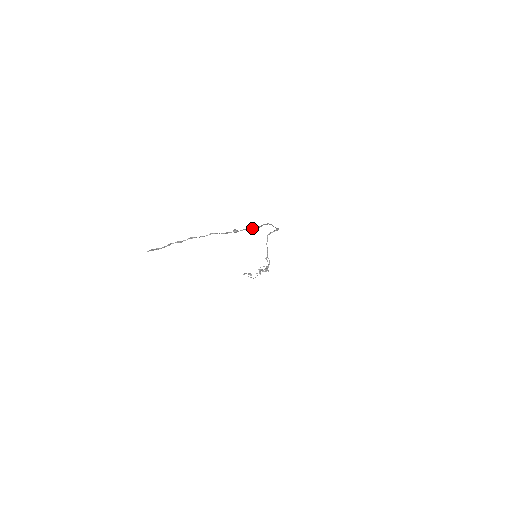
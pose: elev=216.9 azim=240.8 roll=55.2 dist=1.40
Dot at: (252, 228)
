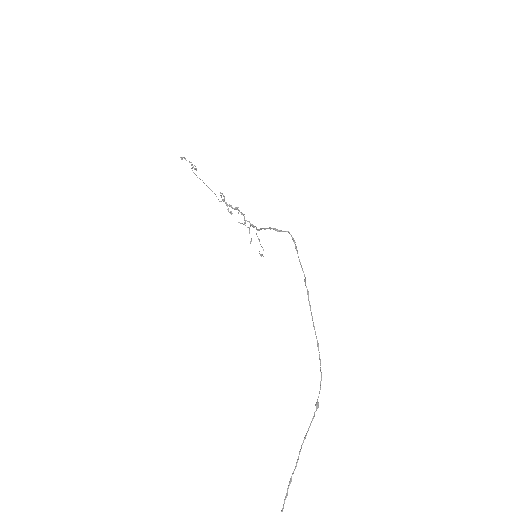
Dot at: (320, 370)
